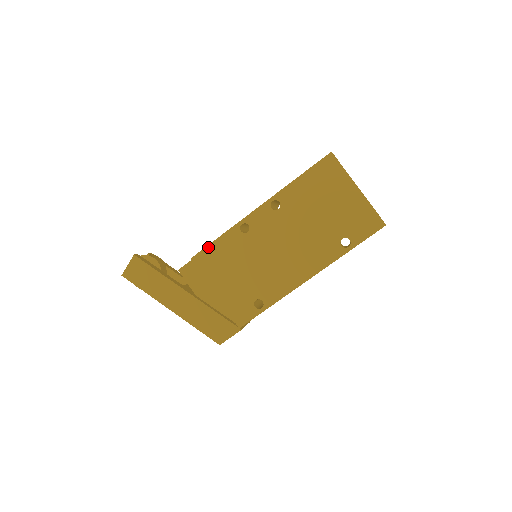
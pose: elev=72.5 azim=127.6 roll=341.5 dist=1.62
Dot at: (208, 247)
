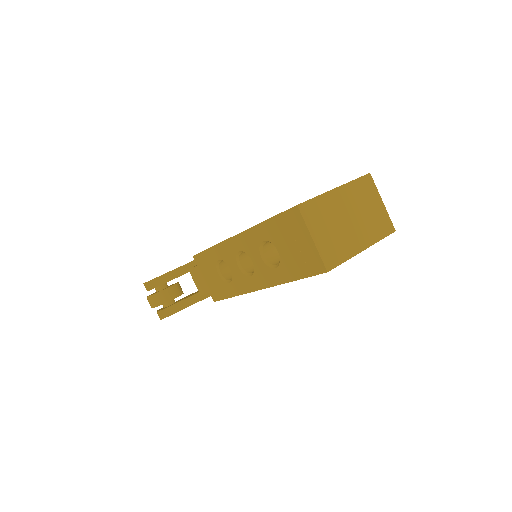
Dot at: occluded
